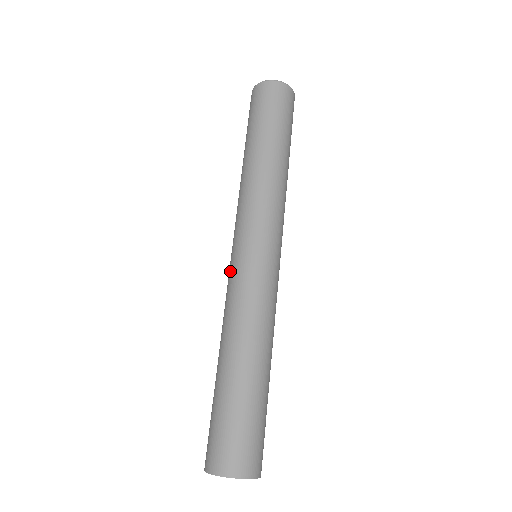
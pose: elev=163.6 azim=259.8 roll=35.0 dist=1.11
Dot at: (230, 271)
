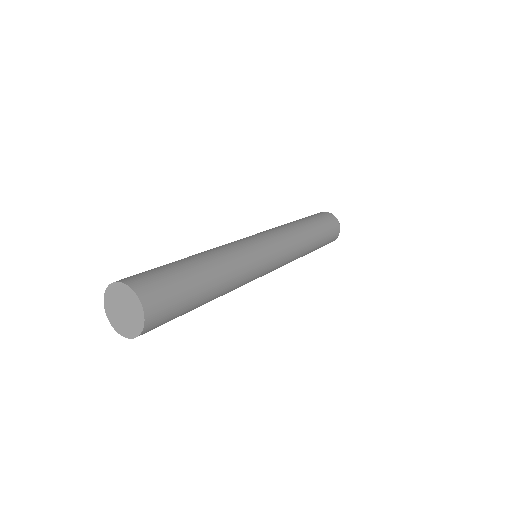
Dot at: occluded
